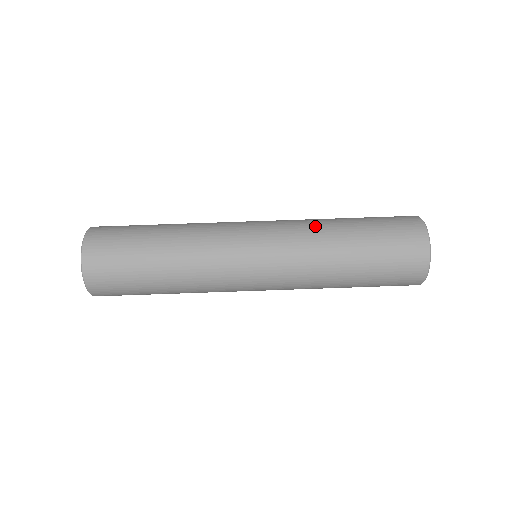
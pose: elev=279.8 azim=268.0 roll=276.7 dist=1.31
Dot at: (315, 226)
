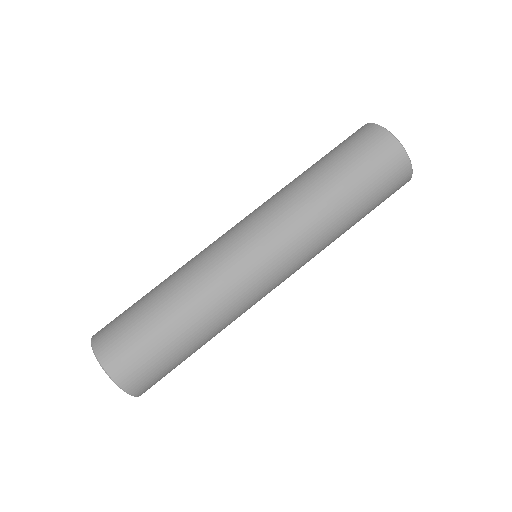
Dot at: (315, 221)
